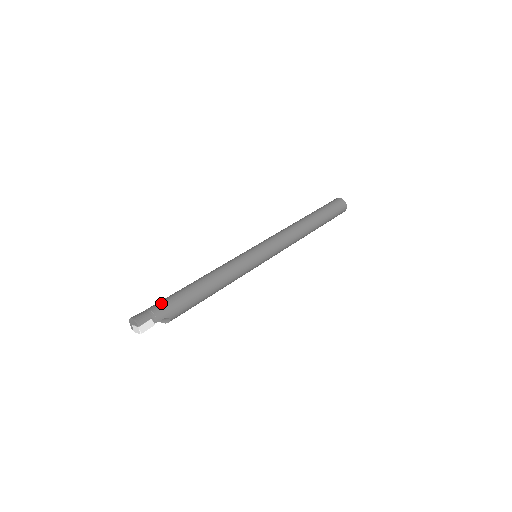
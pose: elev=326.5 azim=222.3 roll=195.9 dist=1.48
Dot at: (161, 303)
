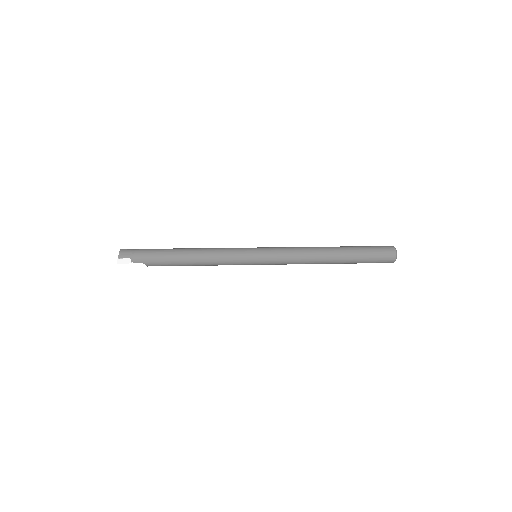
Dot at: (146, 251)
